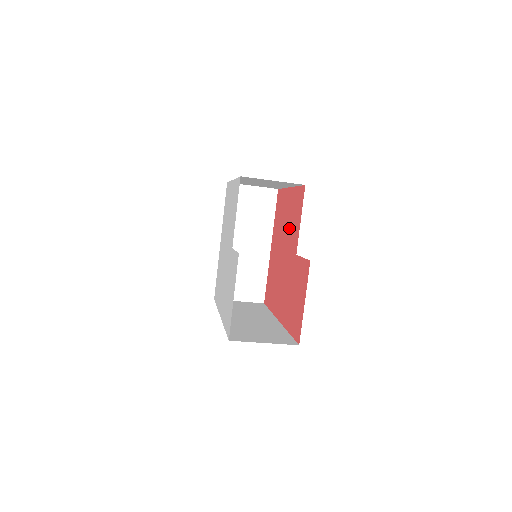
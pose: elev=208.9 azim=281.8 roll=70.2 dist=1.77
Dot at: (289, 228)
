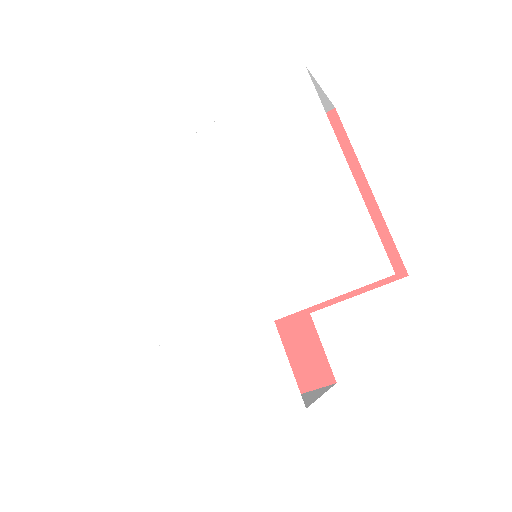
Dot at: occluded
